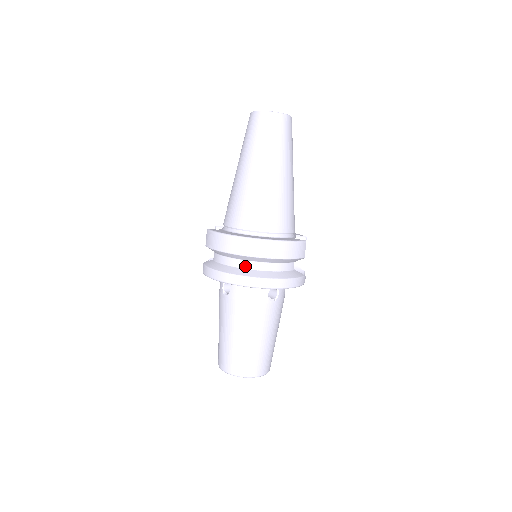
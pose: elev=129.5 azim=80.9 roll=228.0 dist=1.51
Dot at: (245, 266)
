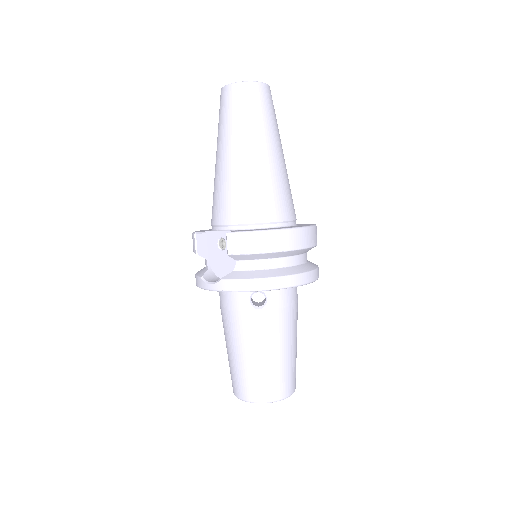
Dot at: (291, 263)
